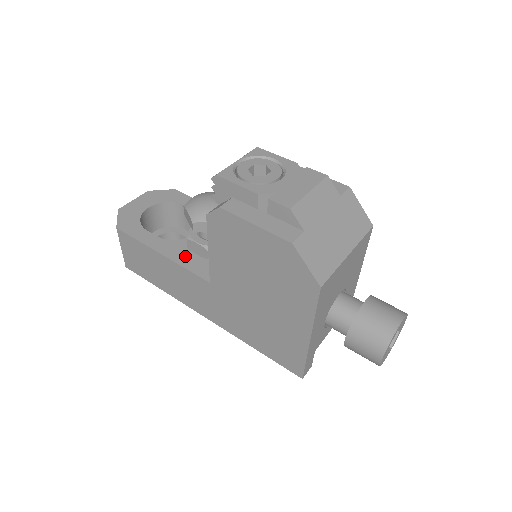
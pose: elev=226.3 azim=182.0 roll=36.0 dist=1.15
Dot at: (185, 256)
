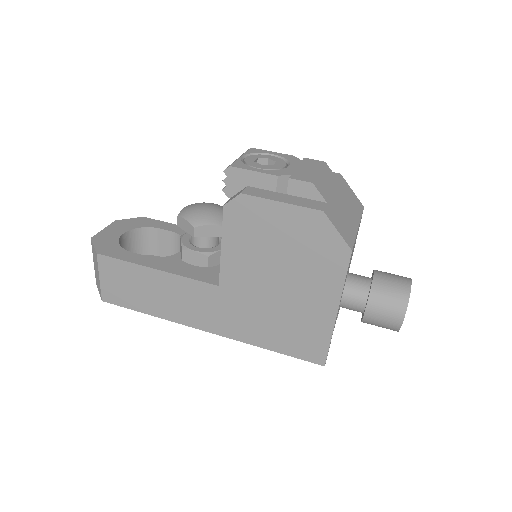
Dot at: (182, 268)
